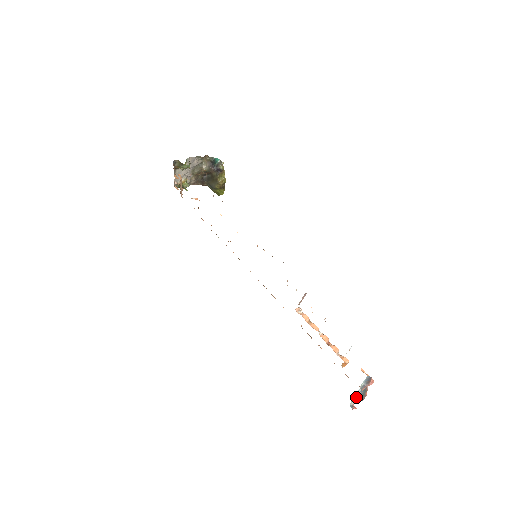
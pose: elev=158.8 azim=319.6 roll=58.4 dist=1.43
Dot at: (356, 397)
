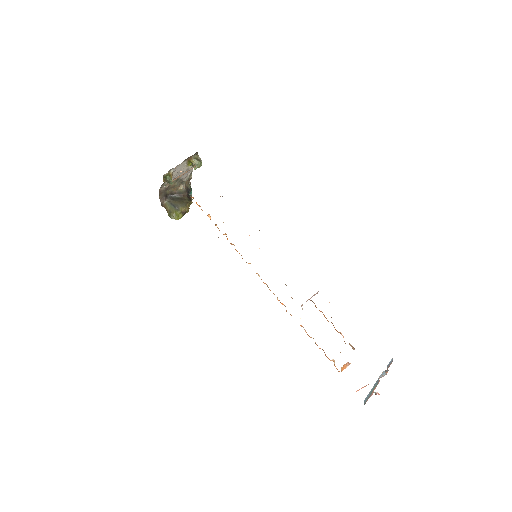
Dot at: occluded
